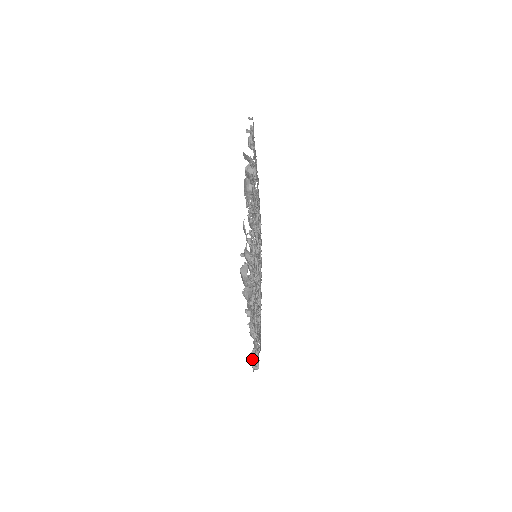
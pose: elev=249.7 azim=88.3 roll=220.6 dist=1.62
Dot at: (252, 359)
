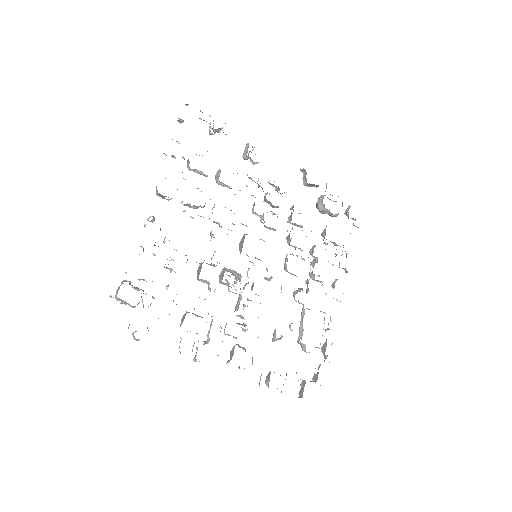
Dot at: occluded
